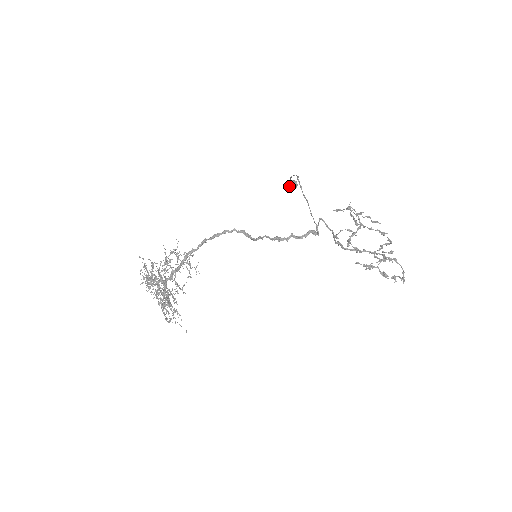
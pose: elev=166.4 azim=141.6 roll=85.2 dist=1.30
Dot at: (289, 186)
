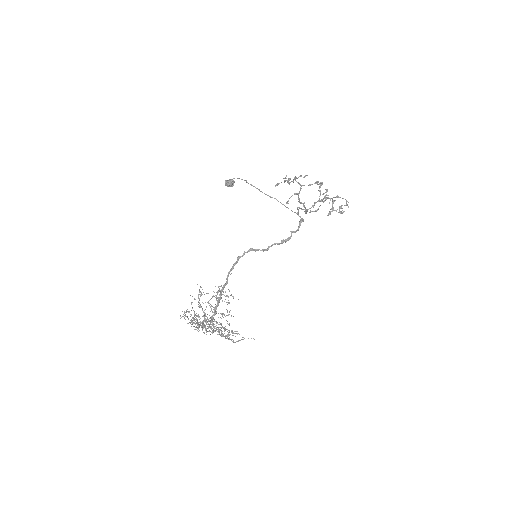
Dot at: (228, 186)
